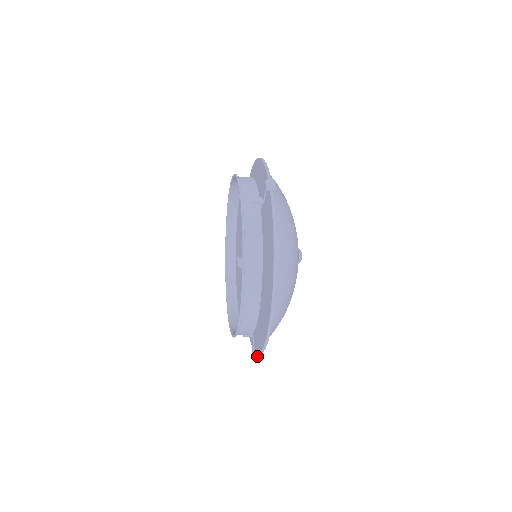
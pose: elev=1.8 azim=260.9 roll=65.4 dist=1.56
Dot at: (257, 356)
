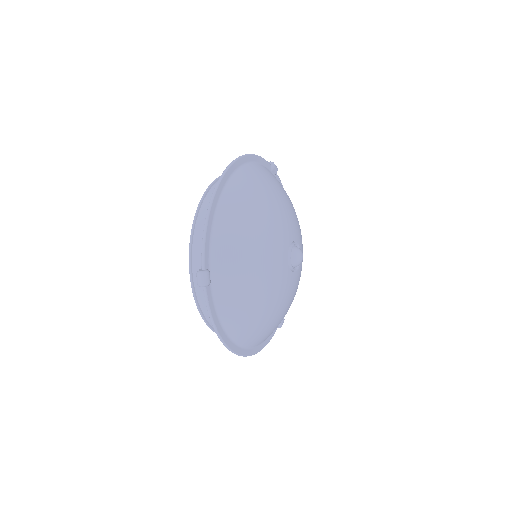
Dot at: occluded
